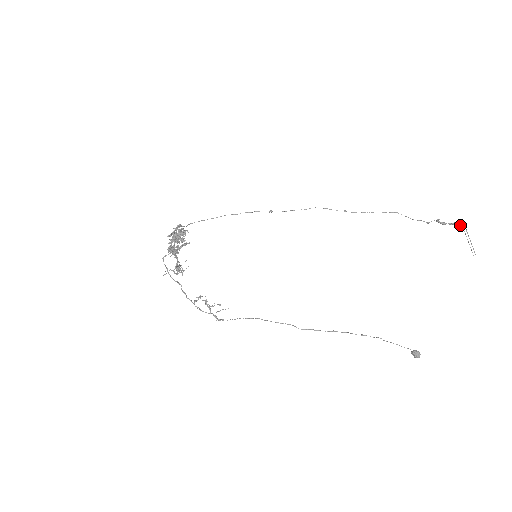
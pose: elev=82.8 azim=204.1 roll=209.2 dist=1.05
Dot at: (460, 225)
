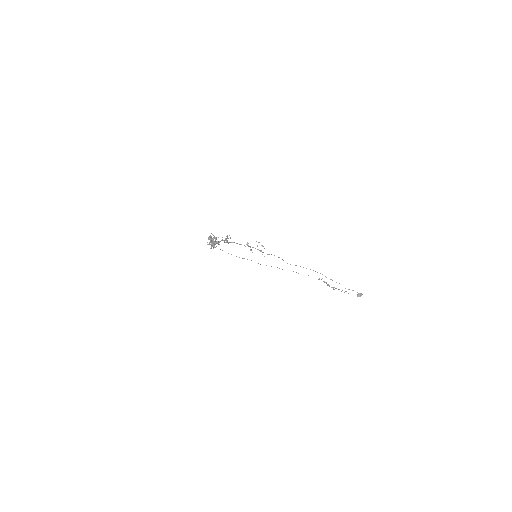
Dot at: (332, 287)
